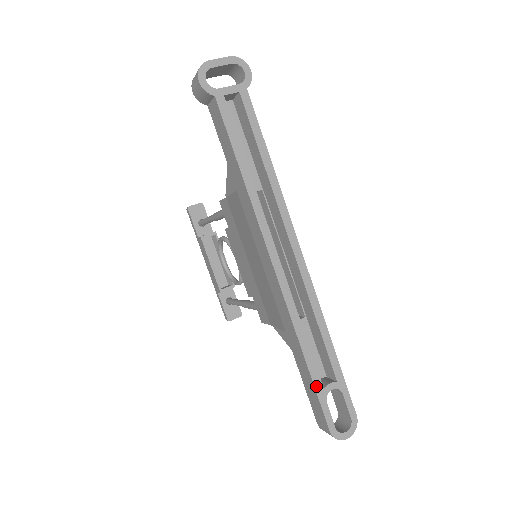
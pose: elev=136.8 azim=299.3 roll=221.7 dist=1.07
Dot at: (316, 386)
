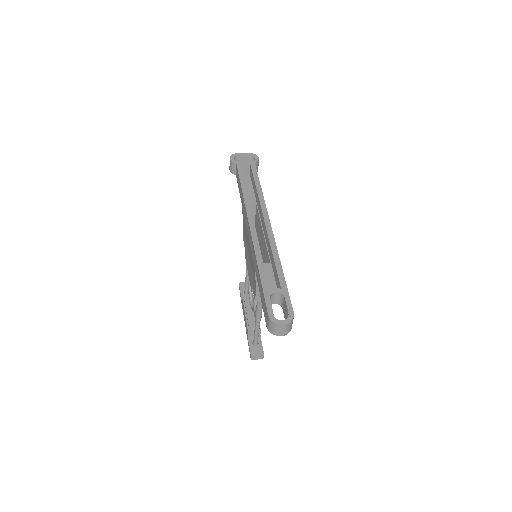
Dot at: (264, 287)
